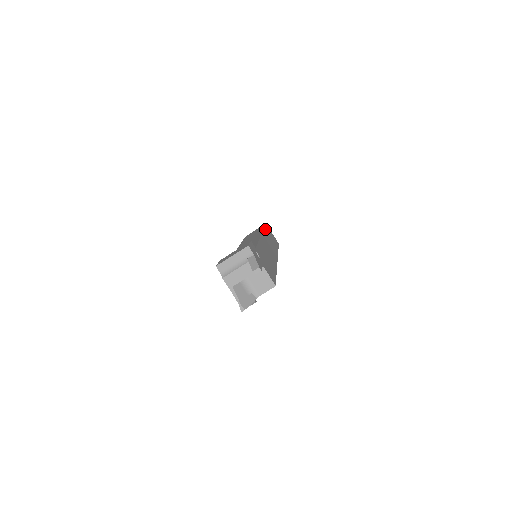
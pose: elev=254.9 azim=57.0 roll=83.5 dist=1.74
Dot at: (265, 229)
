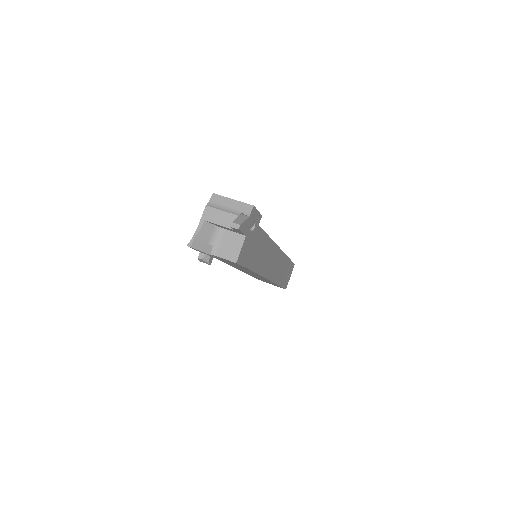
Dot at: (288, 260)
